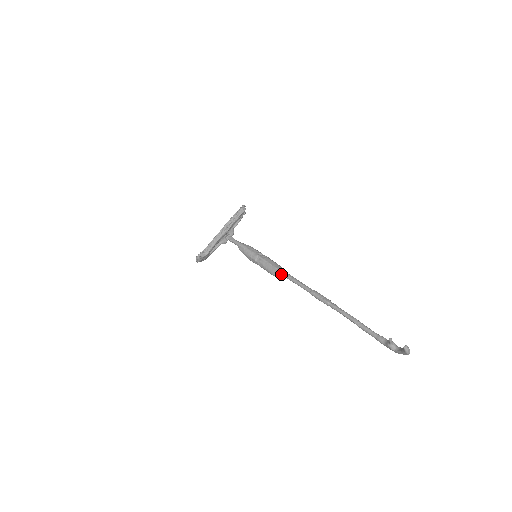
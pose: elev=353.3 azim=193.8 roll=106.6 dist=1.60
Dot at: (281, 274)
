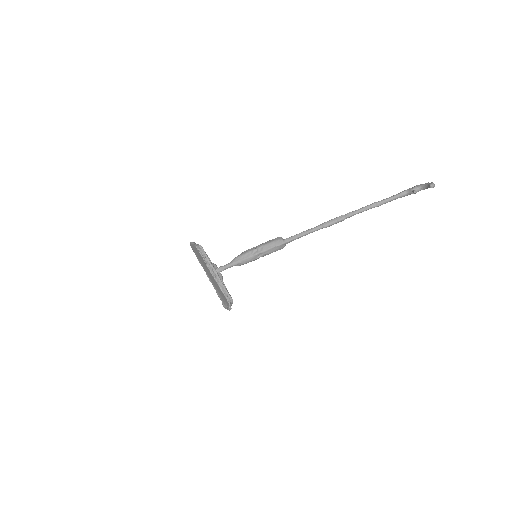
Dot at: occluded
